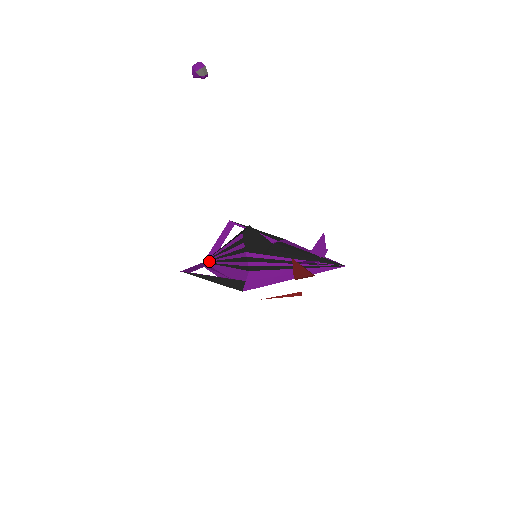
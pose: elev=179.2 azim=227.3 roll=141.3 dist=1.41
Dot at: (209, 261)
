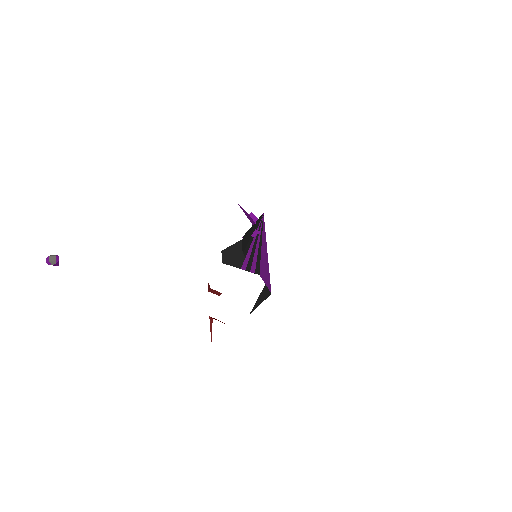
Dot at: occluded
